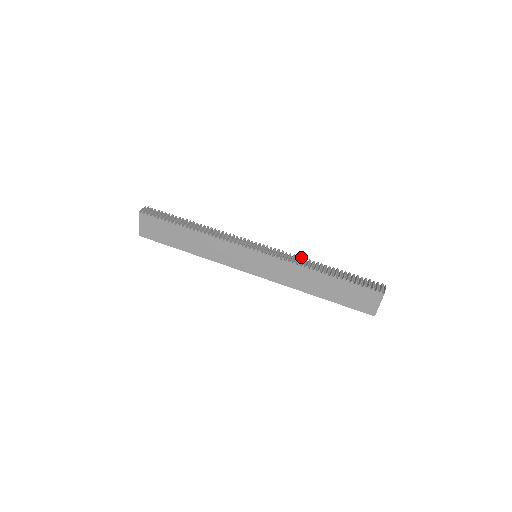
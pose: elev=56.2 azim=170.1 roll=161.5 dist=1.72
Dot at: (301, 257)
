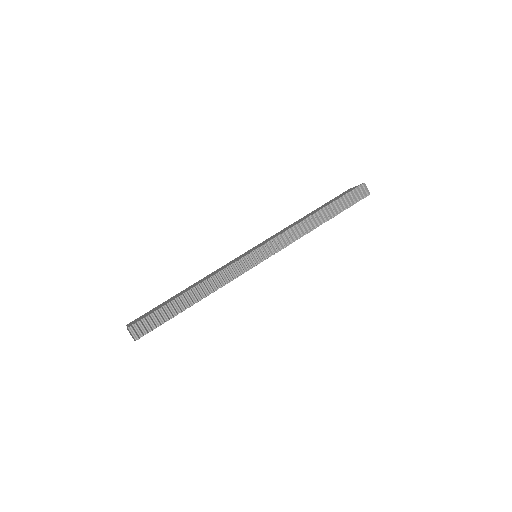
Dot at: (296, 227)
